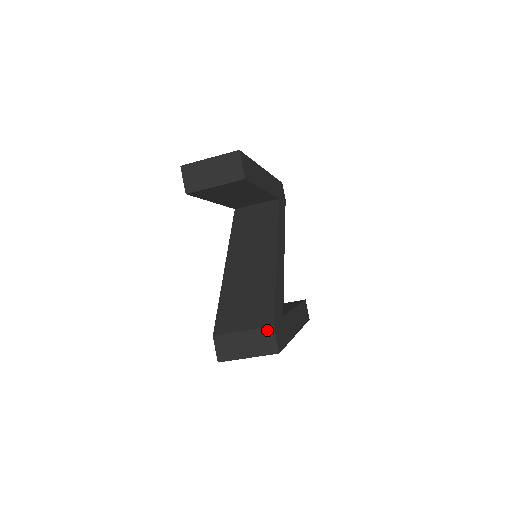
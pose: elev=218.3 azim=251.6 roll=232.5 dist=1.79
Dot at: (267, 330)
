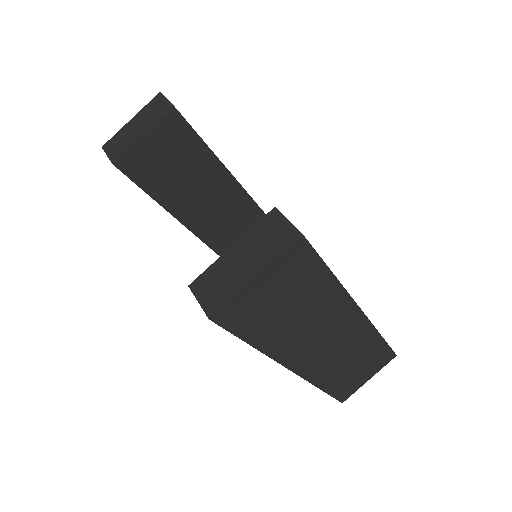
Dot at: (267, 219)
